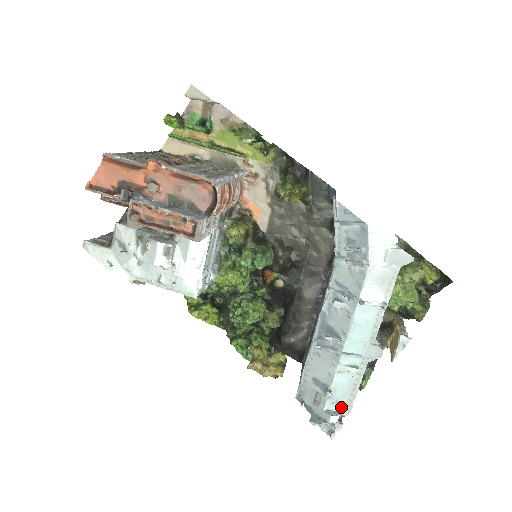
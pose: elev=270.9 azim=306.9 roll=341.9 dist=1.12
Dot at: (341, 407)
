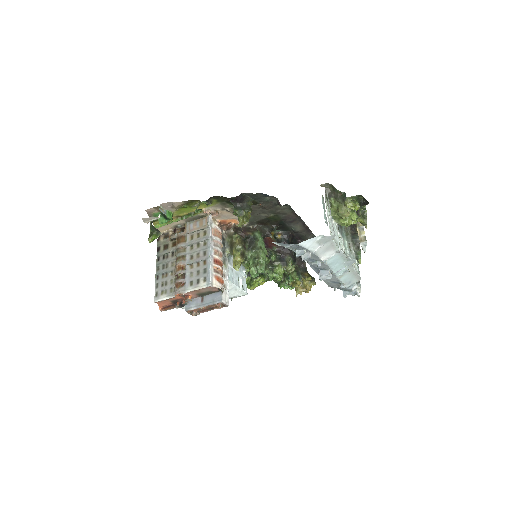
Dot at: (354, 281)
